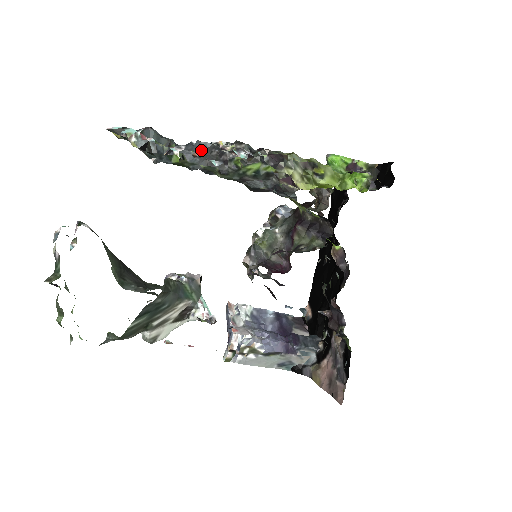
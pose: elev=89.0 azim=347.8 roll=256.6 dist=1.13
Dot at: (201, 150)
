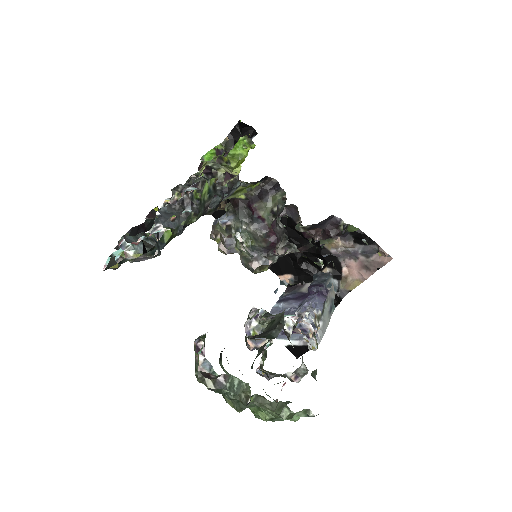
Dot at: (168, 215)
